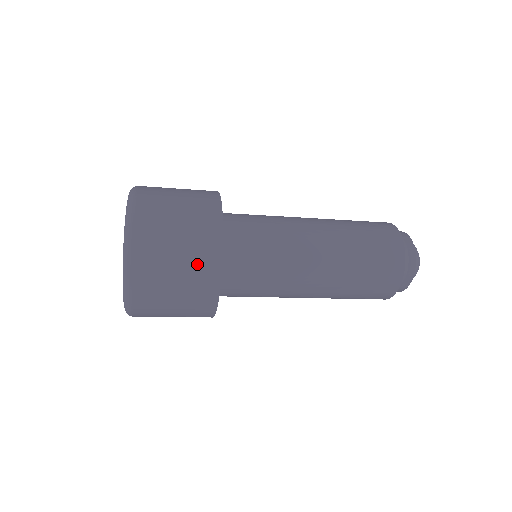
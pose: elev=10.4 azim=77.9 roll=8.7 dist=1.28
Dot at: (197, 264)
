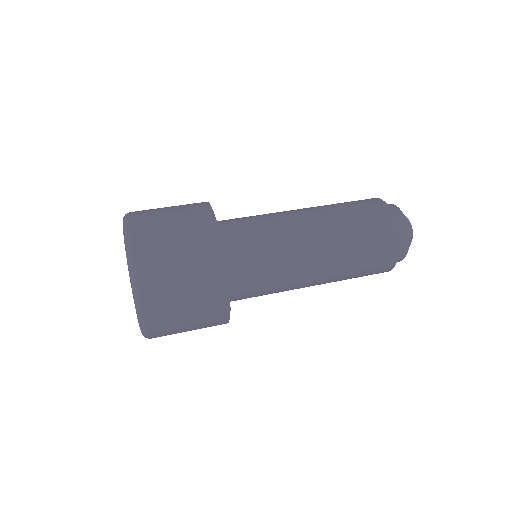
Dot at: (207, 326)
